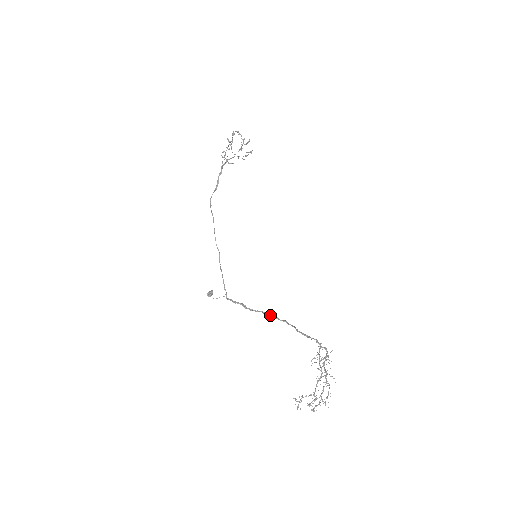
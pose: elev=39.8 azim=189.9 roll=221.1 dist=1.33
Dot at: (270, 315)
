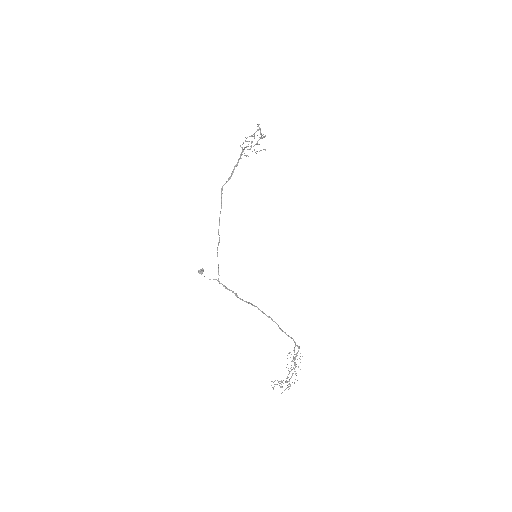
Dot at: (259, 309)
